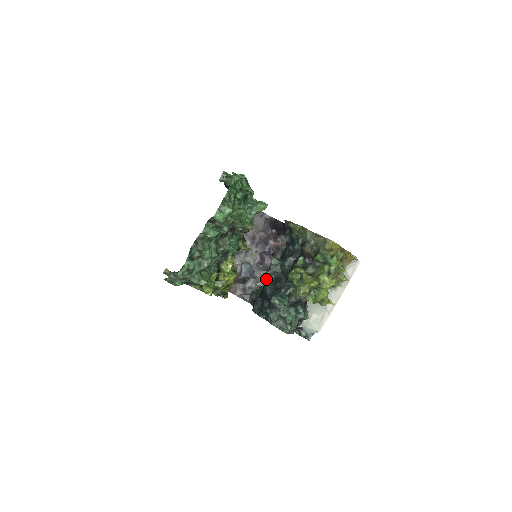
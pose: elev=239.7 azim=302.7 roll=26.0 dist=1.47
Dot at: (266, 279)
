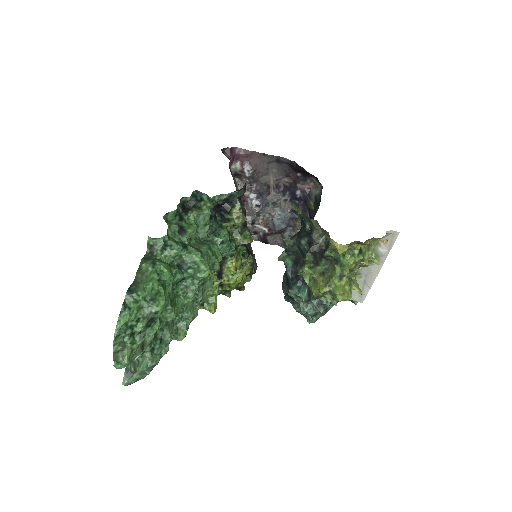
Dot at: (285, 259)
